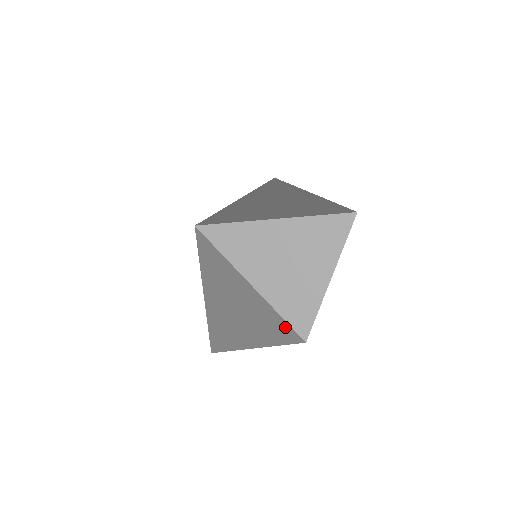
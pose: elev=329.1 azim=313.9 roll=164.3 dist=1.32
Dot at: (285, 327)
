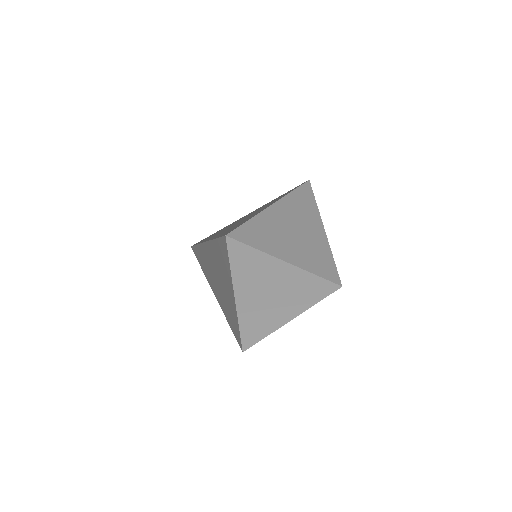
Dot at: (318, 284)
